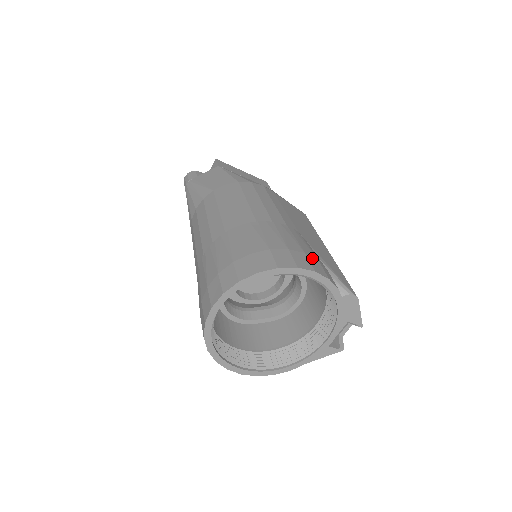
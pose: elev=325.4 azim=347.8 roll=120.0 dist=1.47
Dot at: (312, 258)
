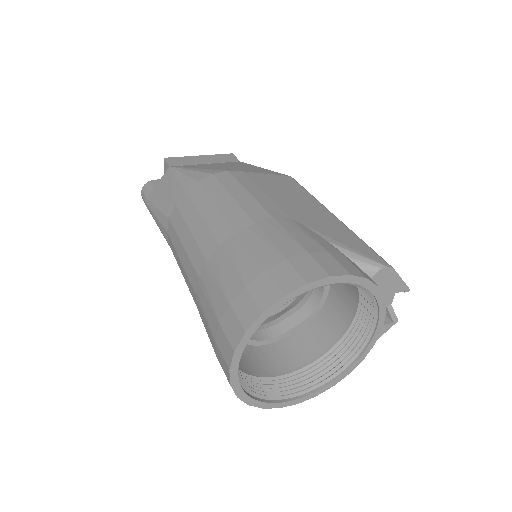
Dot at: (319, 254)
